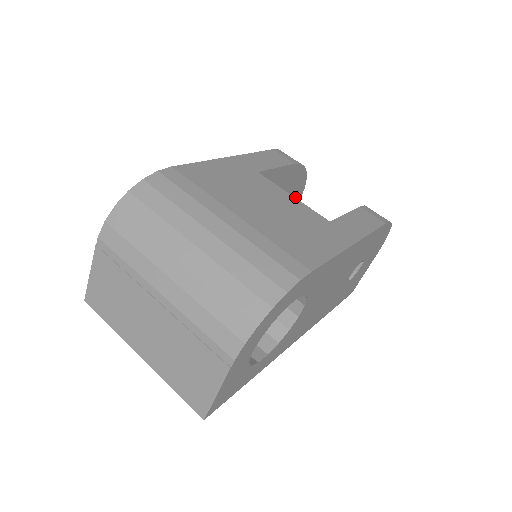
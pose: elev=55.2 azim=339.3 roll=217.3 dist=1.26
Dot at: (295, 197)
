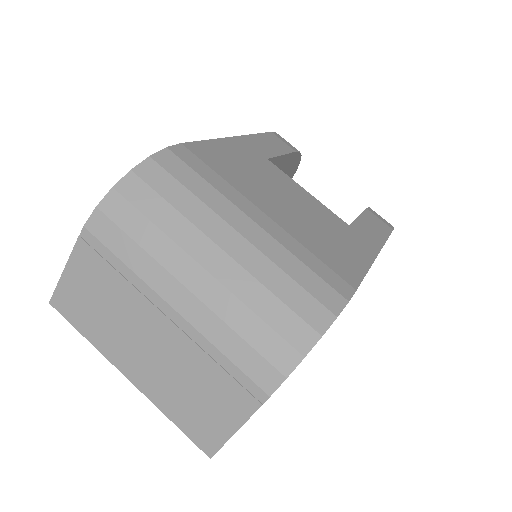
Dot at: occluded
